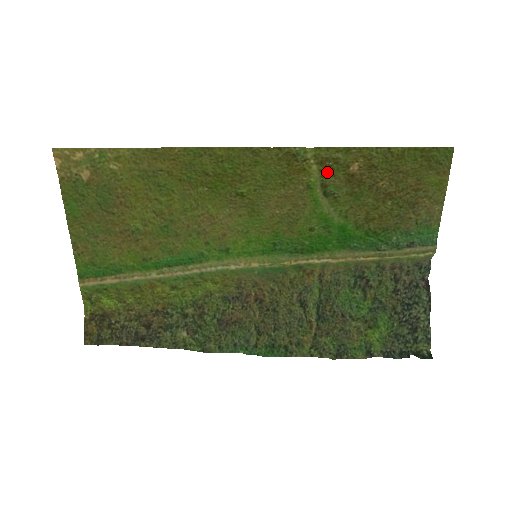
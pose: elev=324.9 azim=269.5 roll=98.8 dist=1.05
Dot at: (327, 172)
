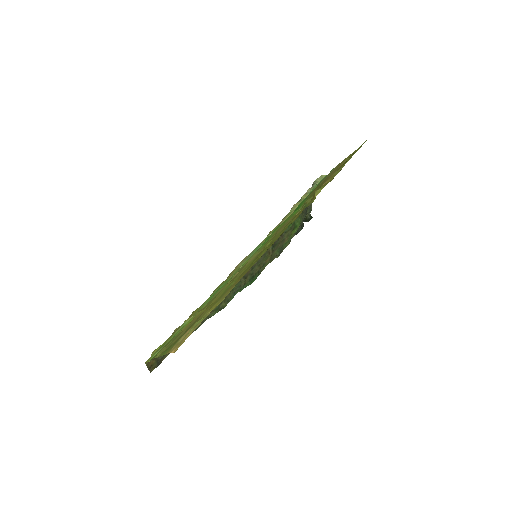
Dot at: occluded
